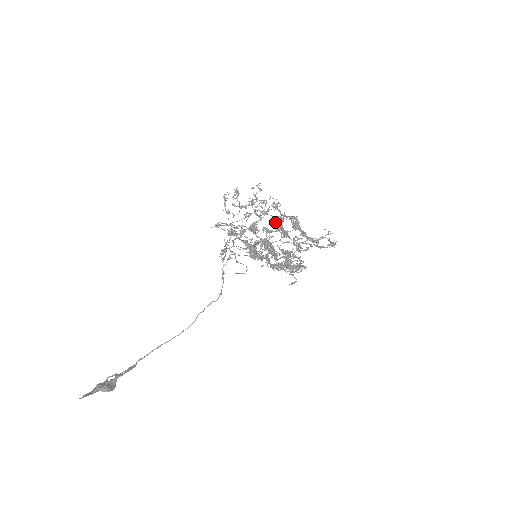
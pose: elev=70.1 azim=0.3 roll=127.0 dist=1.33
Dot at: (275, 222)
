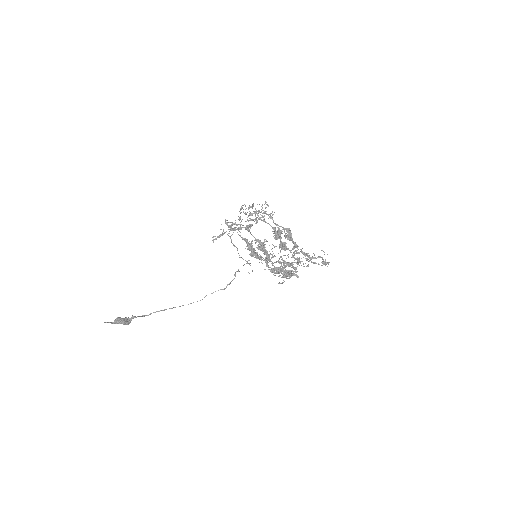
Dot at: (274, 231)
